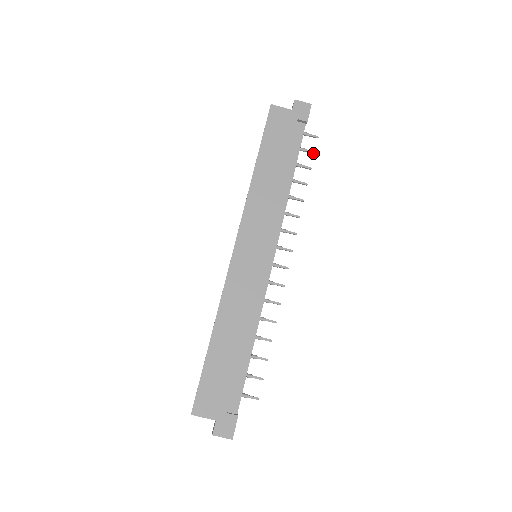
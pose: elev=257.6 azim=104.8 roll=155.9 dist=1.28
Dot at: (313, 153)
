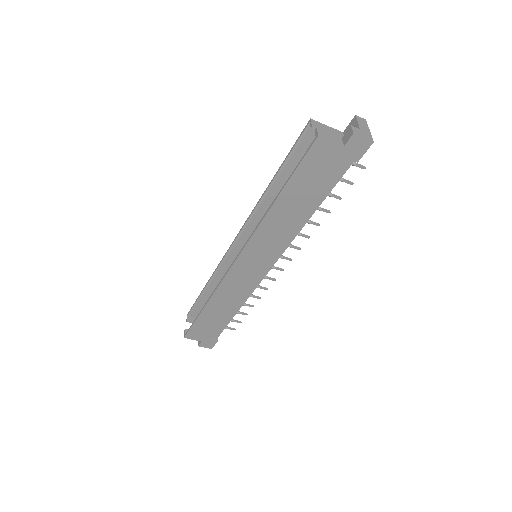
Dot at: (351, 184)
